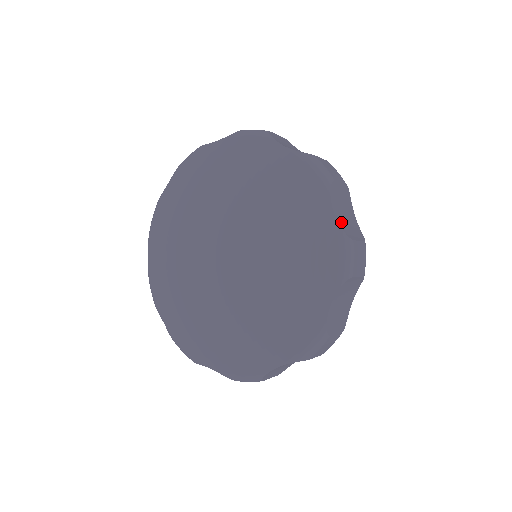
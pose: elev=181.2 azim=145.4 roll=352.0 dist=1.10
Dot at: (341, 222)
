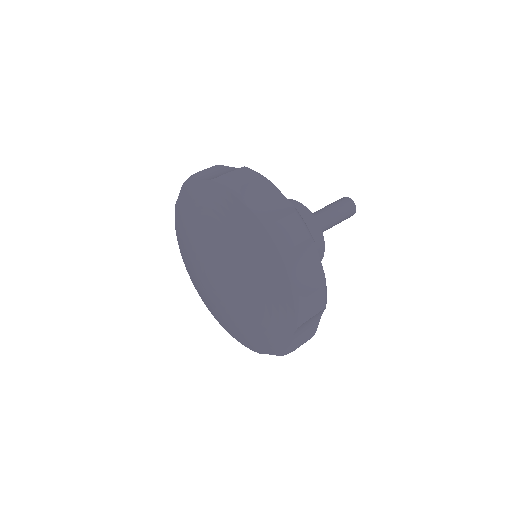
Dot at: (297, 282)
